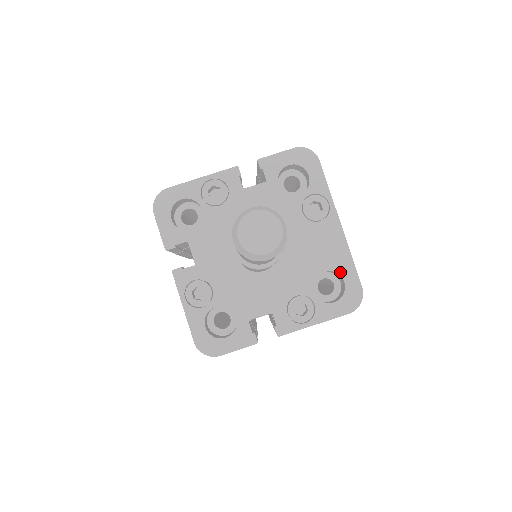
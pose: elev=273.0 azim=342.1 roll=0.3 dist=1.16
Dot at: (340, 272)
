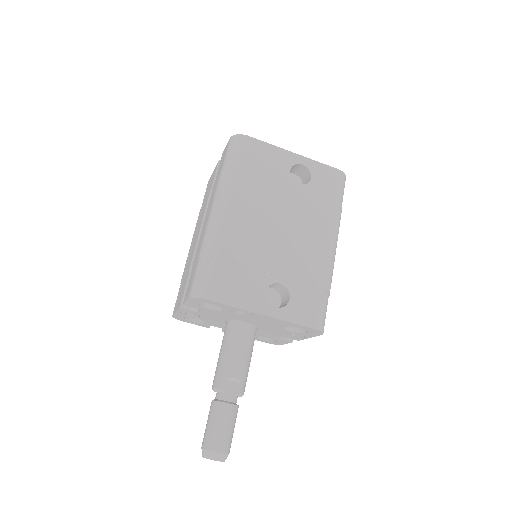
Dot at: (293, 326)
